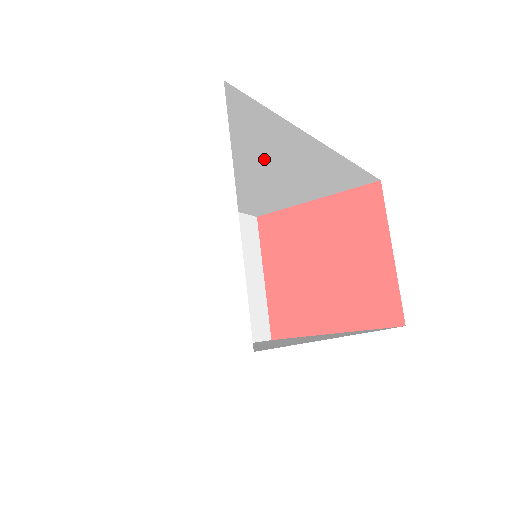
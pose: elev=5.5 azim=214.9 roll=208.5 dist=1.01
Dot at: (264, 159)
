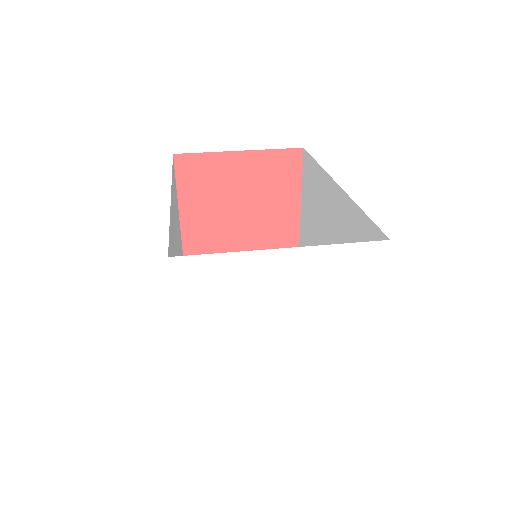
Dot at: occluded
